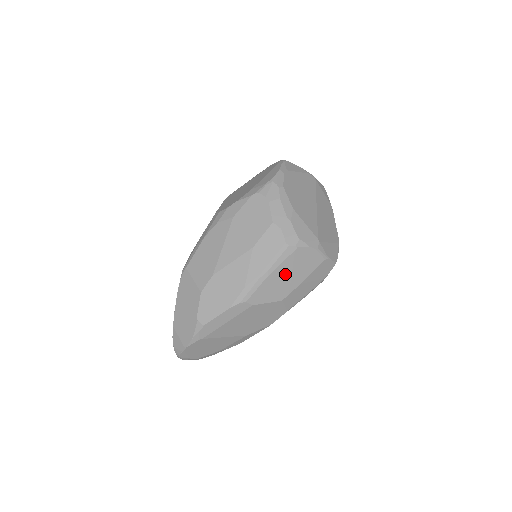
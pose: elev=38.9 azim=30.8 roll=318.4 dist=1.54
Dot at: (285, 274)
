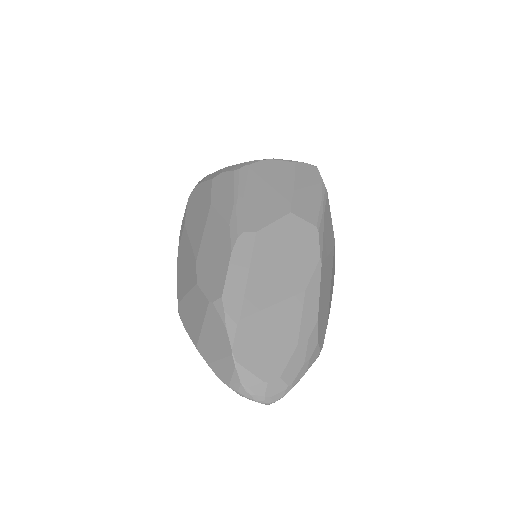
Dot at: (263, 189)
